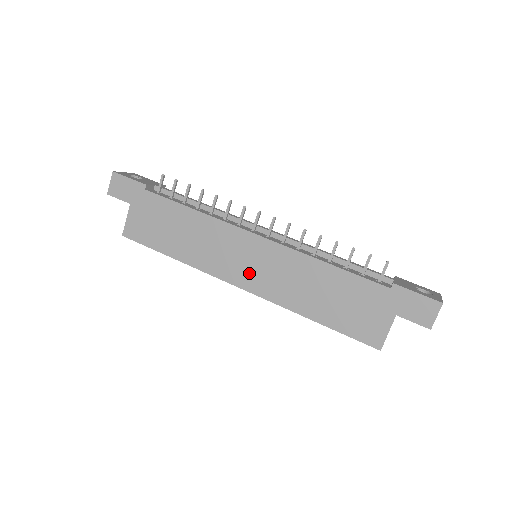
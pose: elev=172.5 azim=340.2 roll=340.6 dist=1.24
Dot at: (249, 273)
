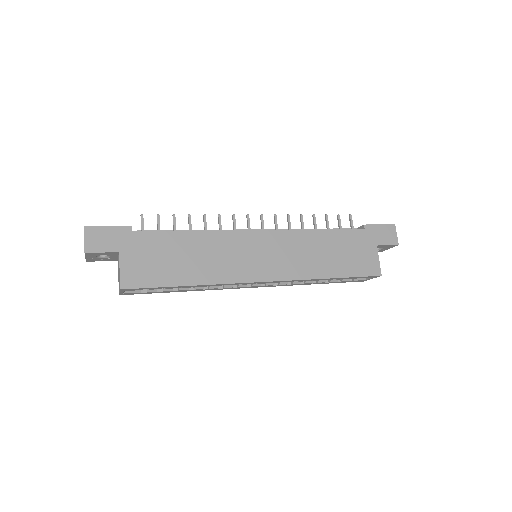
Dot at: (267, 265)
